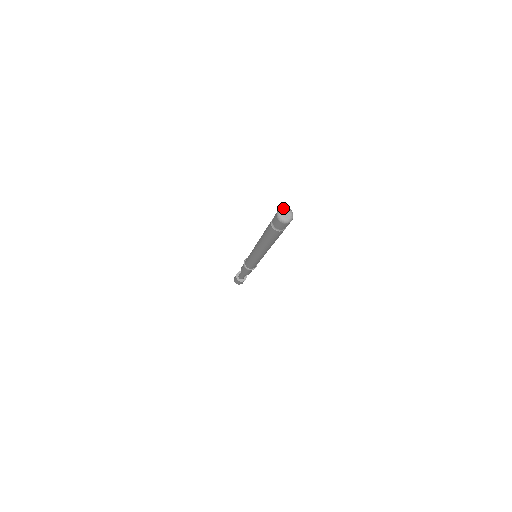
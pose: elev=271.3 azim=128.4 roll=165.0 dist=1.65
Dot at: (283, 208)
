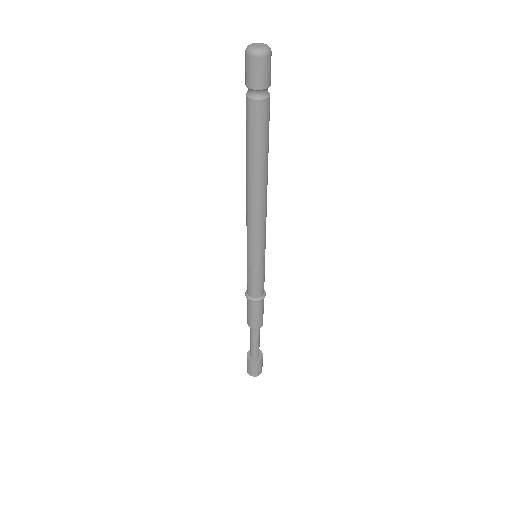
Dot at: (263, 43)
